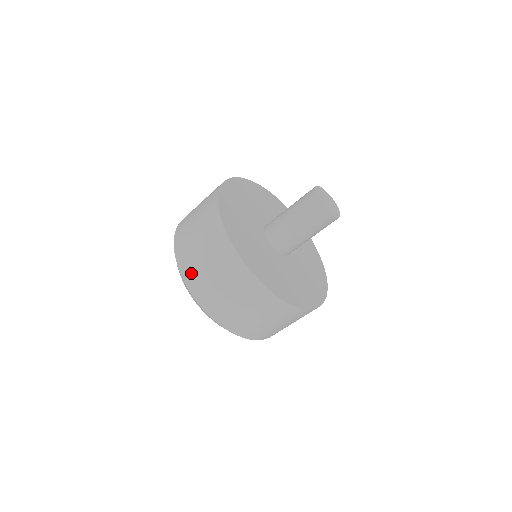
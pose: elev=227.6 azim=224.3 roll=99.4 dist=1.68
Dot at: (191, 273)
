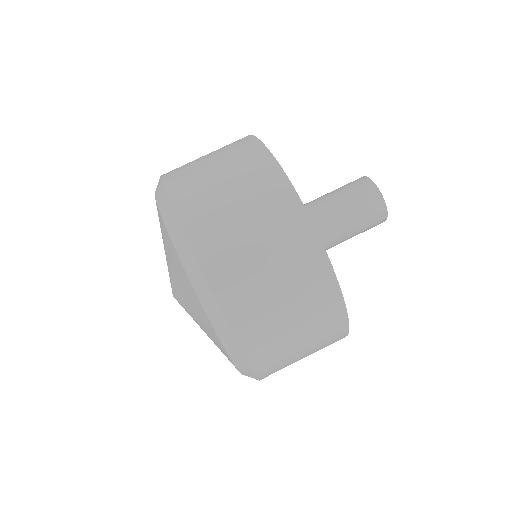
Dot at: (179, 172)
